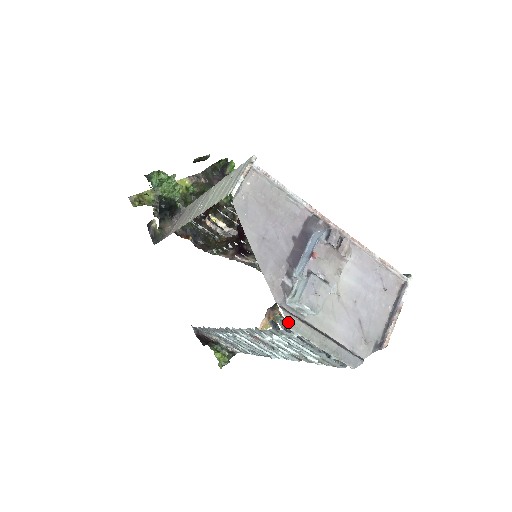
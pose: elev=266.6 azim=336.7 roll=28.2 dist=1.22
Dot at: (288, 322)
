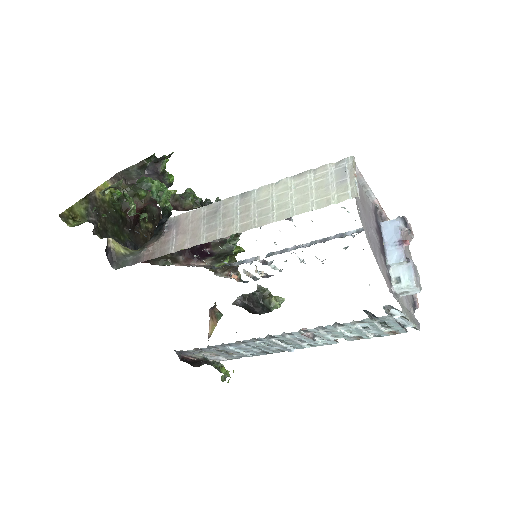
Dot at: (401, 306)
